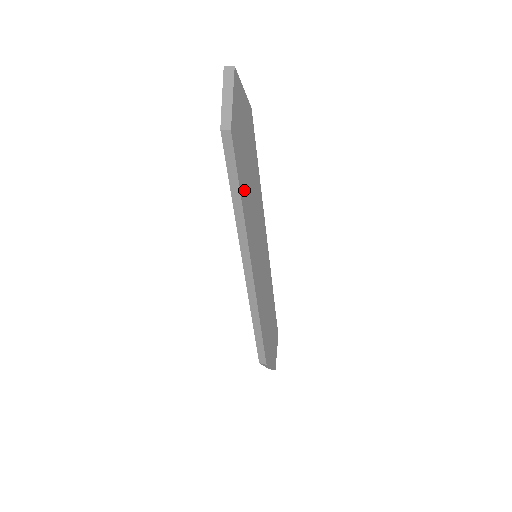
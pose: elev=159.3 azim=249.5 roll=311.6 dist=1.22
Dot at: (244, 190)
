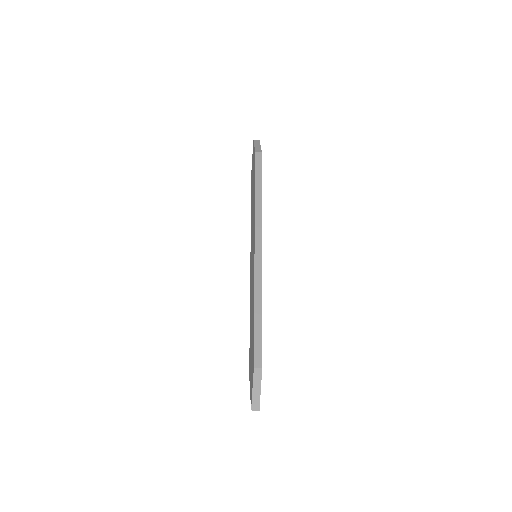
Dot at: occluded
